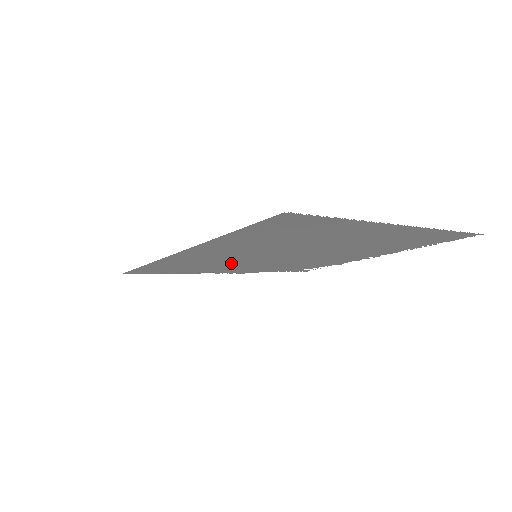
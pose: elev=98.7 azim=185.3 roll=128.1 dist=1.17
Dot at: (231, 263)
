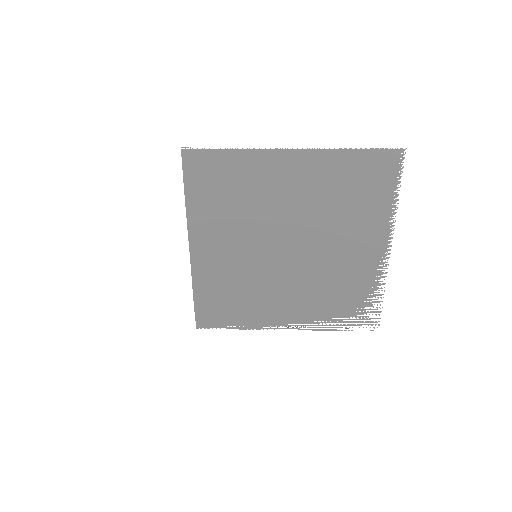
Dot at: (257, 285)
